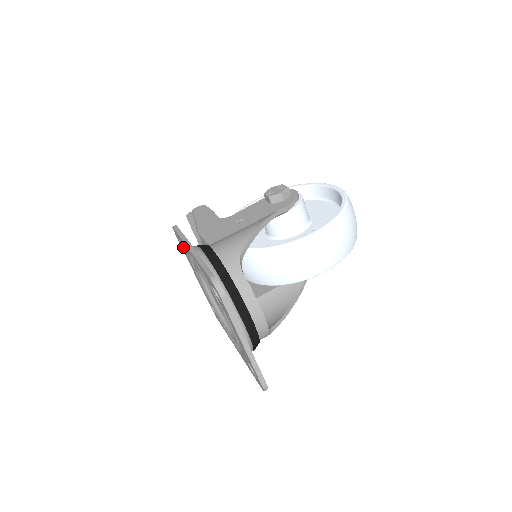
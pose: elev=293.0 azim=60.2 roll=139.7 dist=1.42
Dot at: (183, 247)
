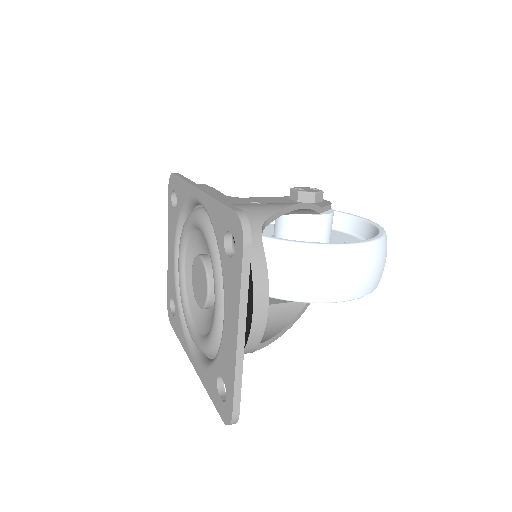
Dot at: (173, 205)
